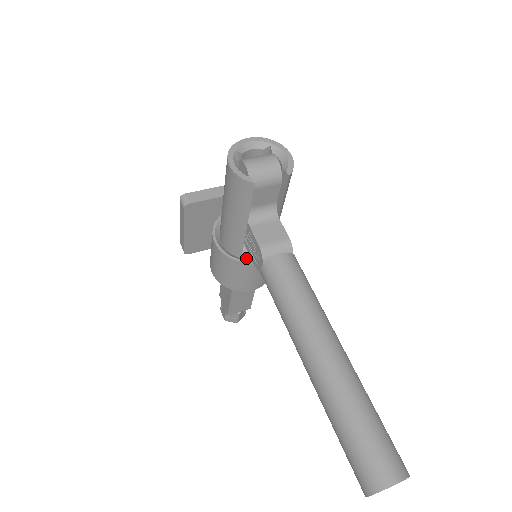
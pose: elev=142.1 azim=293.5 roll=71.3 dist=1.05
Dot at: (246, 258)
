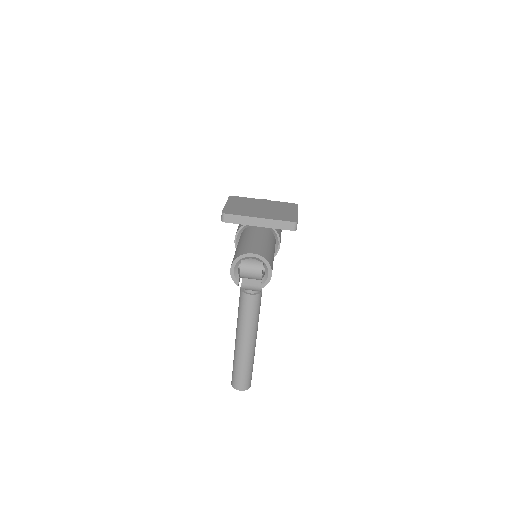
Dot at: occluded
